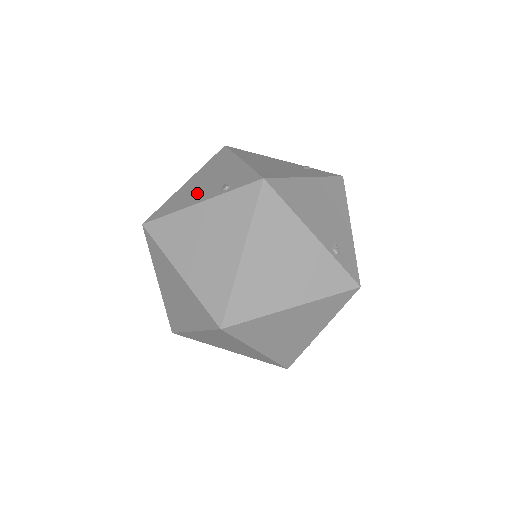
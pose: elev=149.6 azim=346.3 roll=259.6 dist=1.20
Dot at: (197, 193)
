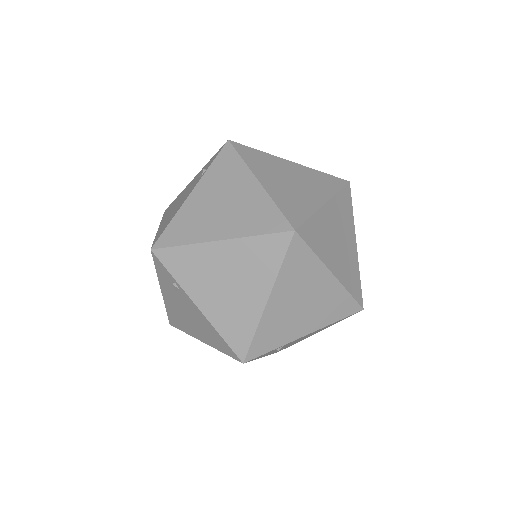
Dot at: (180, 202)
